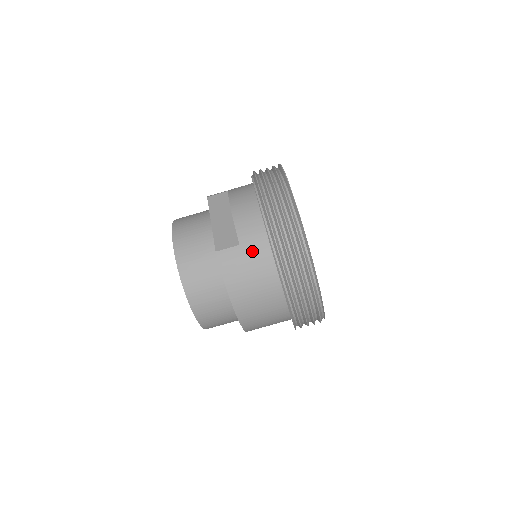
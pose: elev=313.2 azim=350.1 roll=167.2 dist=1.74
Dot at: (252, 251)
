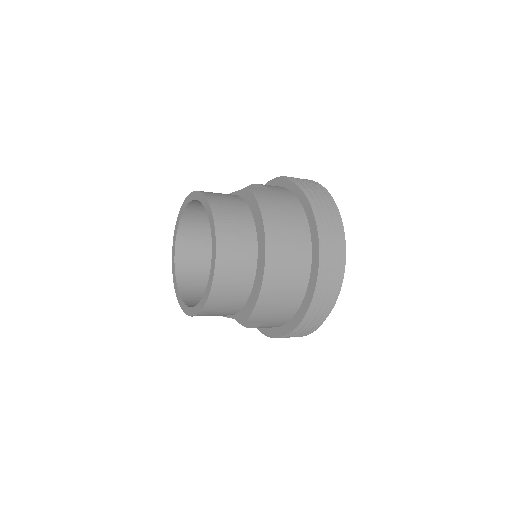
Dot at: (281, 194)
